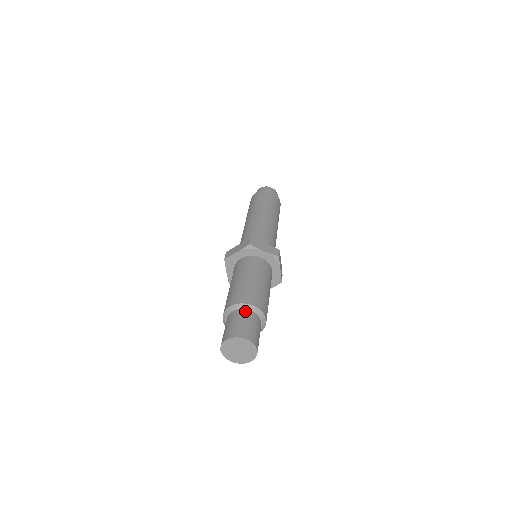
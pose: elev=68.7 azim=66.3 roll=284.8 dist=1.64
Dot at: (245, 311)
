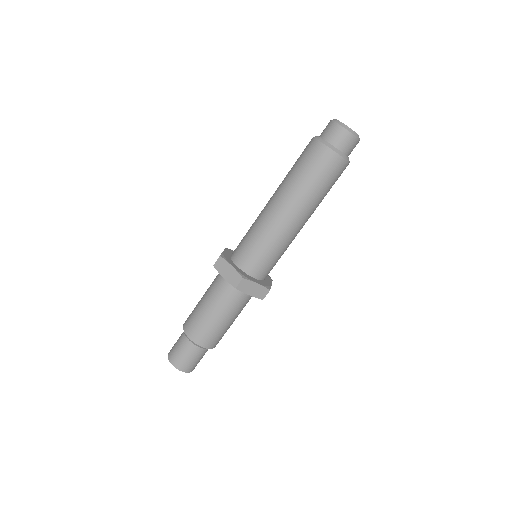
Dot at: (196, 347)
